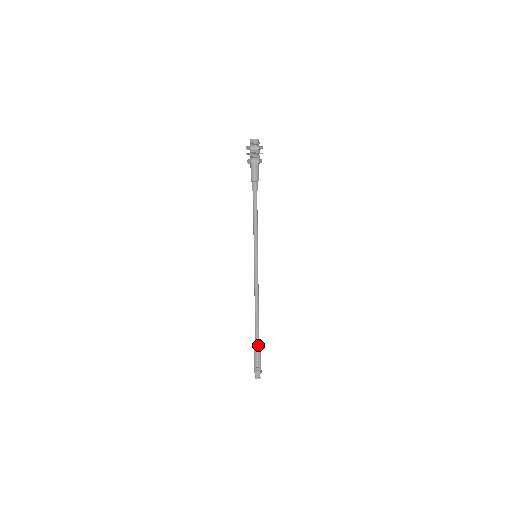
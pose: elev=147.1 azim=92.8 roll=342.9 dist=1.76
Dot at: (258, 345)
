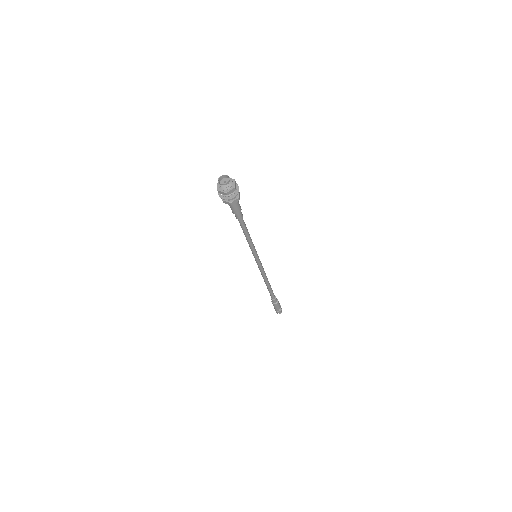
Dot at: (273, 300)
